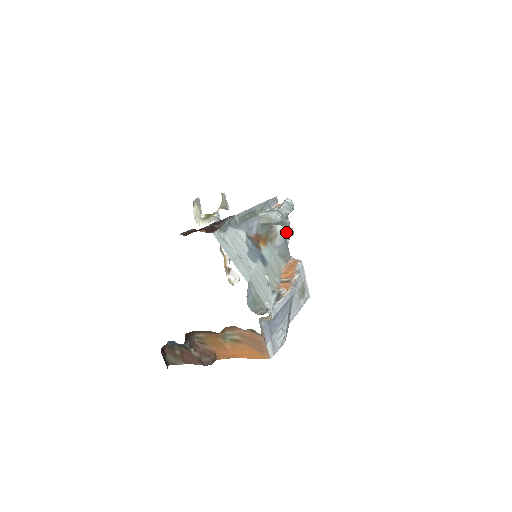
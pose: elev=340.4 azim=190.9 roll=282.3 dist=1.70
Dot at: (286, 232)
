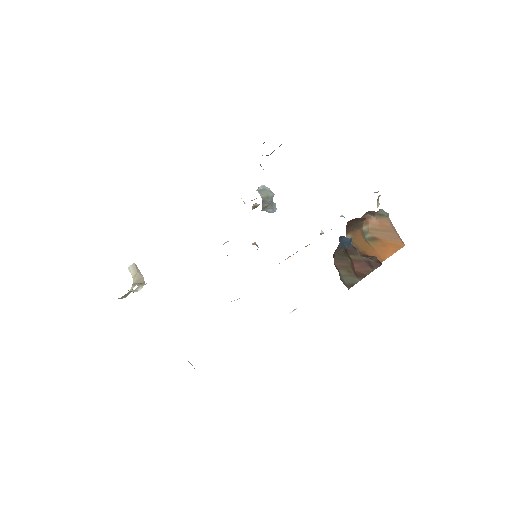
Dot at: (253, 244)
